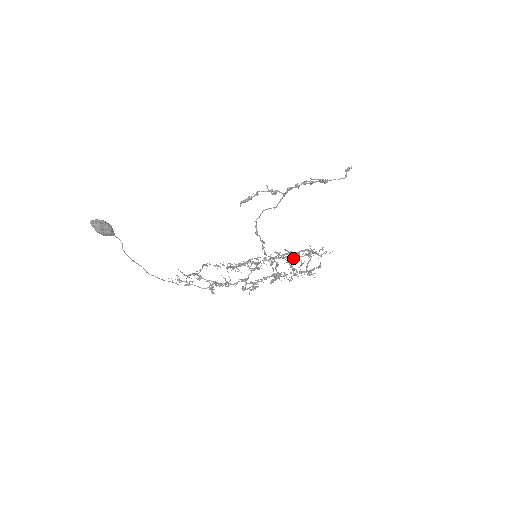
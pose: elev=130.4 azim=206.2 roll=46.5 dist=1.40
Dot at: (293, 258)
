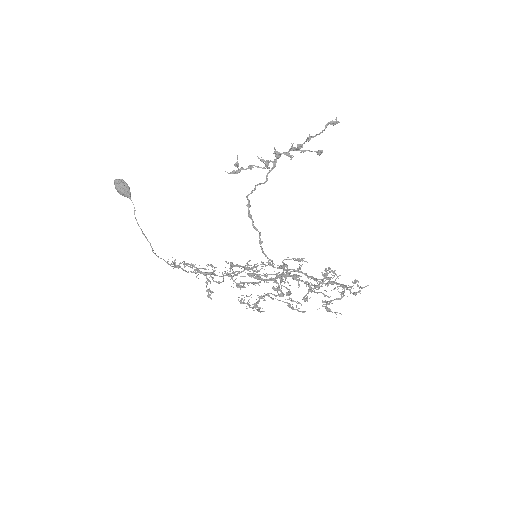
Dot at: occluded
